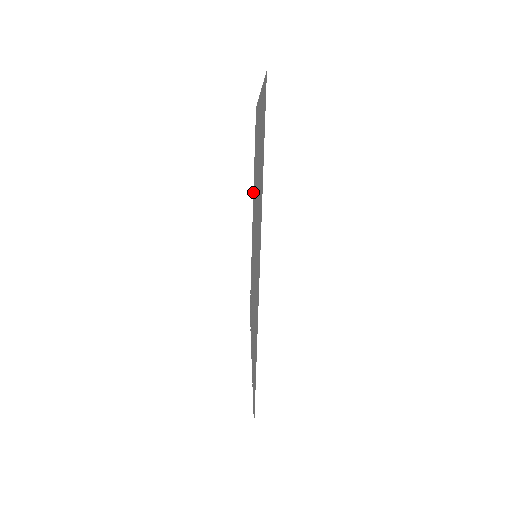
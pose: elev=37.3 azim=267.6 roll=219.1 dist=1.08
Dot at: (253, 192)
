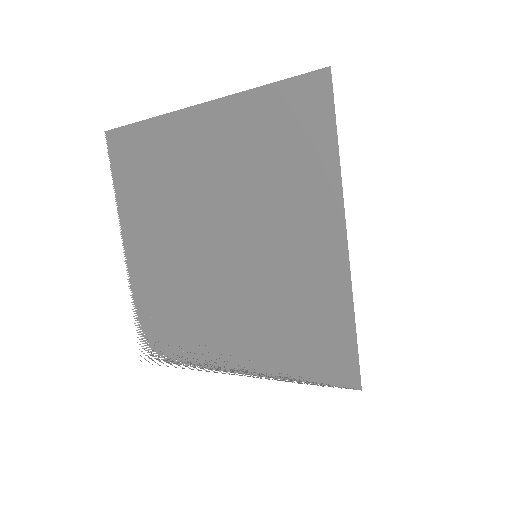
Dot at: (122, 225)
